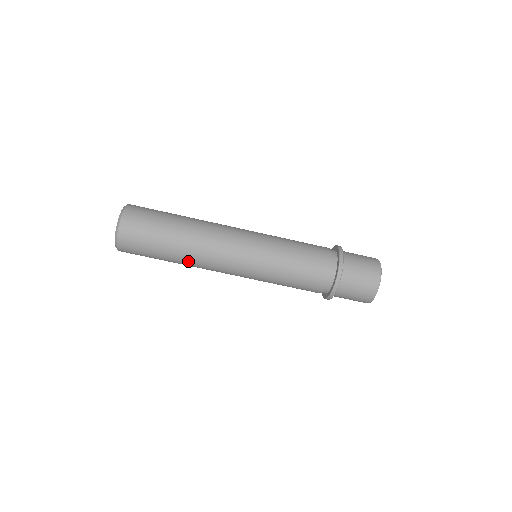
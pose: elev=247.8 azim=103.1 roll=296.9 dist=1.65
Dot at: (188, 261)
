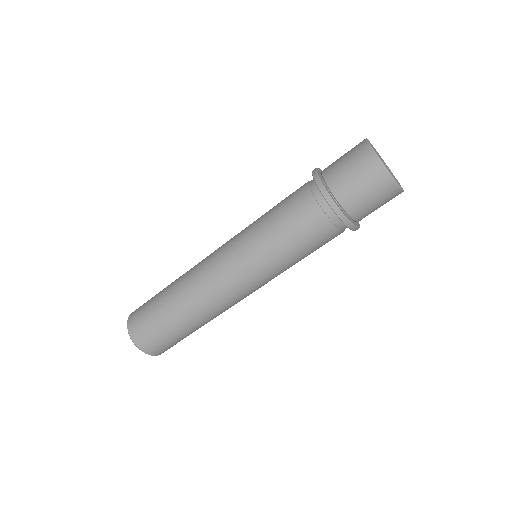
Dot at: (208, 319)
